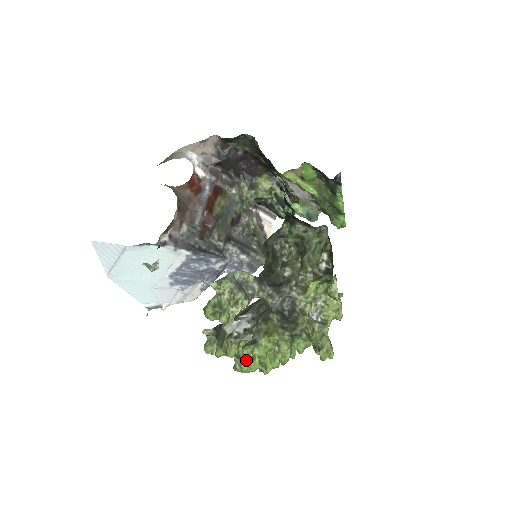
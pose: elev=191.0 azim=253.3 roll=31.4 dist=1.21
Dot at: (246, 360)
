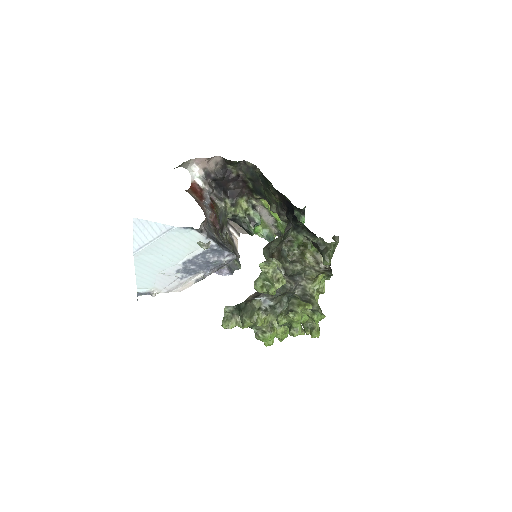
Dot at: (266, 331)
